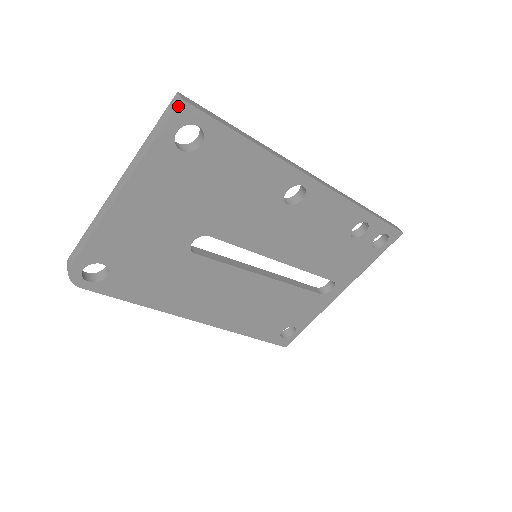
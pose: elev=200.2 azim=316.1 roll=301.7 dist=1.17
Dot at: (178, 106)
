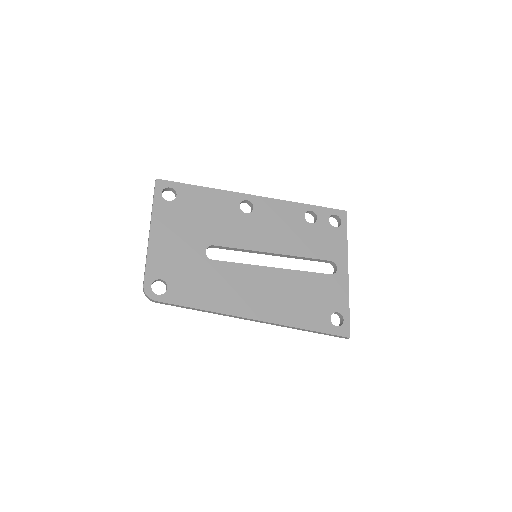
Dot at: (156, 182)
